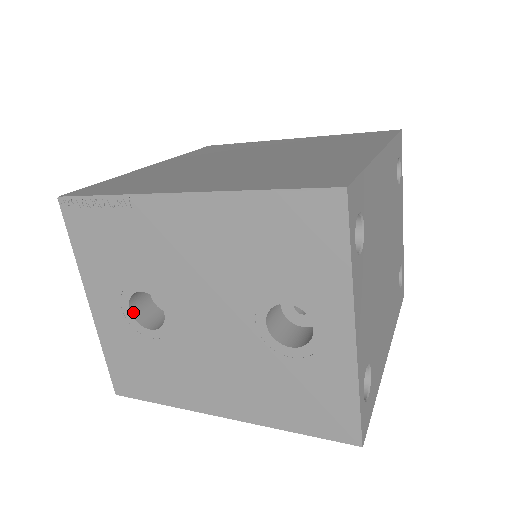
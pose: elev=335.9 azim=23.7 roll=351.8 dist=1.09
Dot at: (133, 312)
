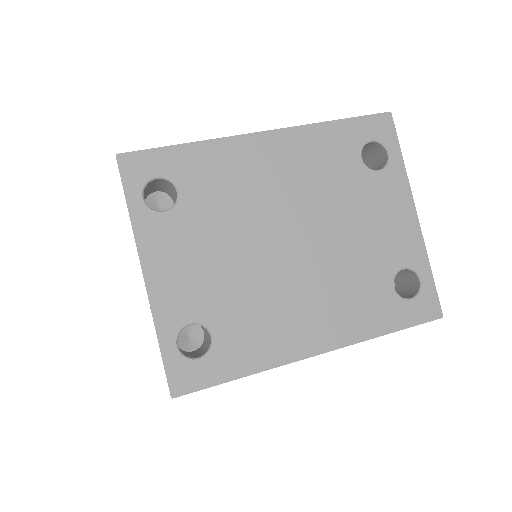
Dot at: occluded
